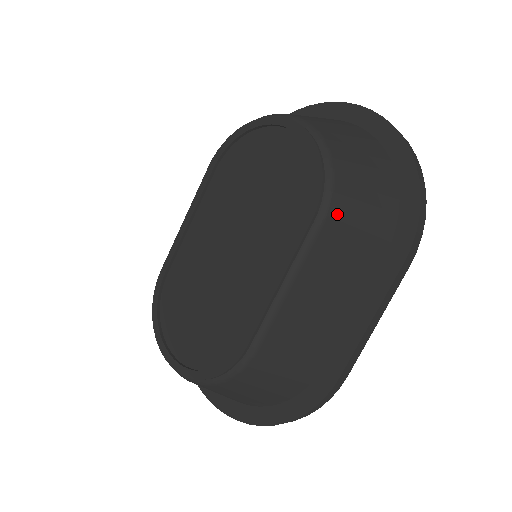
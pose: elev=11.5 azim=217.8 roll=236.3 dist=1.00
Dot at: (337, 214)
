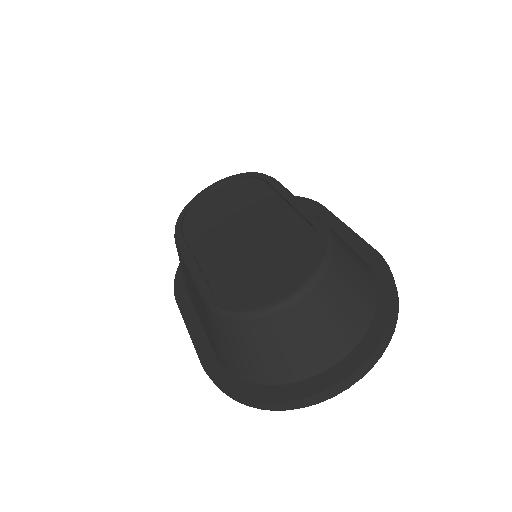
Dot at: occluded
